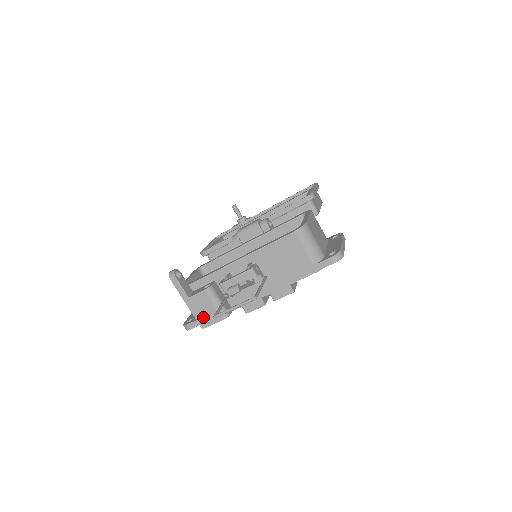
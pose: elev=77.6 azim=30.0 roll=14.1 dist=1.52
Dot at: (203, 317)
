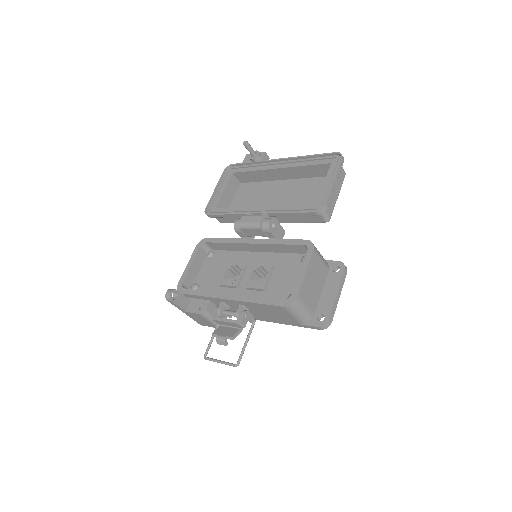
Dot at: (200, 322)
